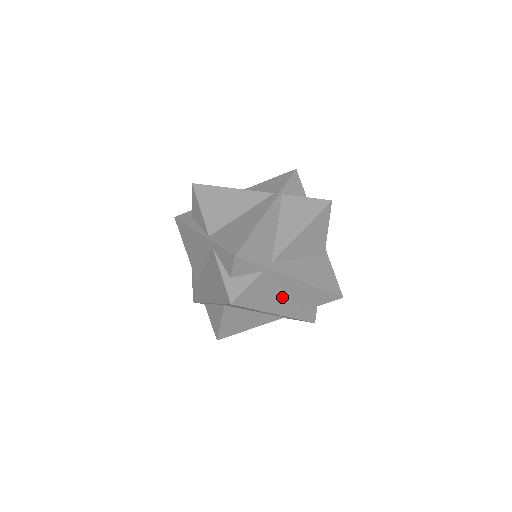
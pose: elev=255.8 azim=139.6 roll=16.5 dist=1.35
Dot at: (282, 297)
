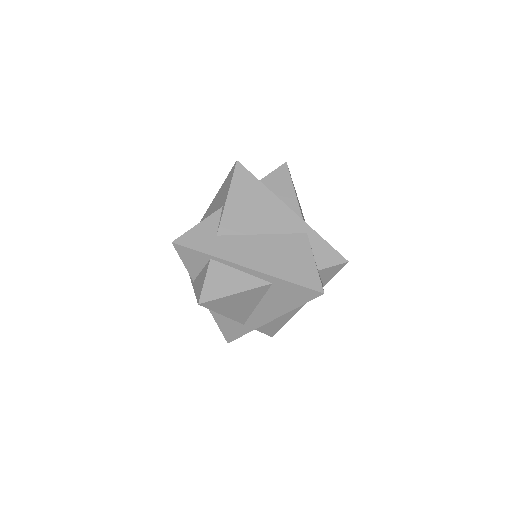
Dot at: occluded
